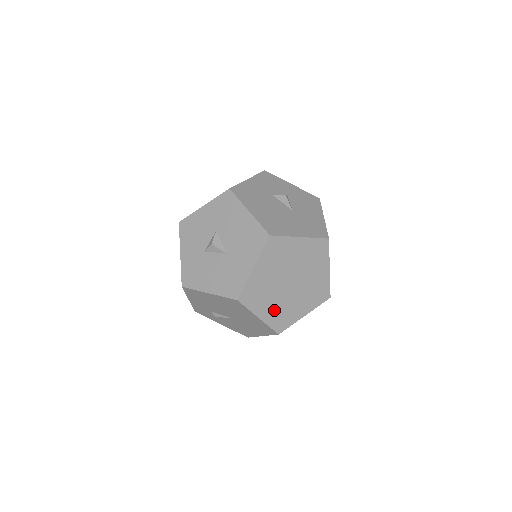
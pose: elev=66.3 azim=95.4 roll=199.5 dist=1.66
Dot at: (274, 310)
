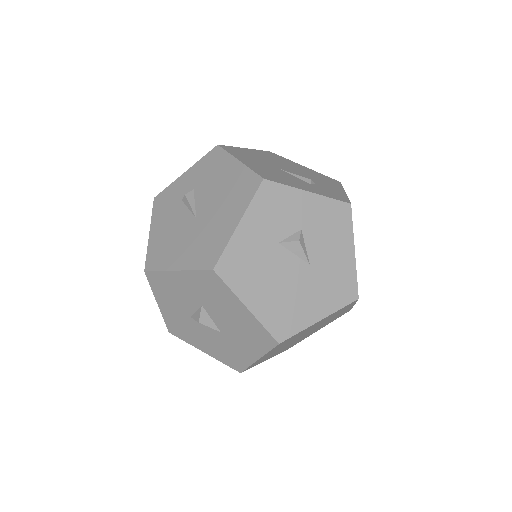
Dot at: (283, 349)
